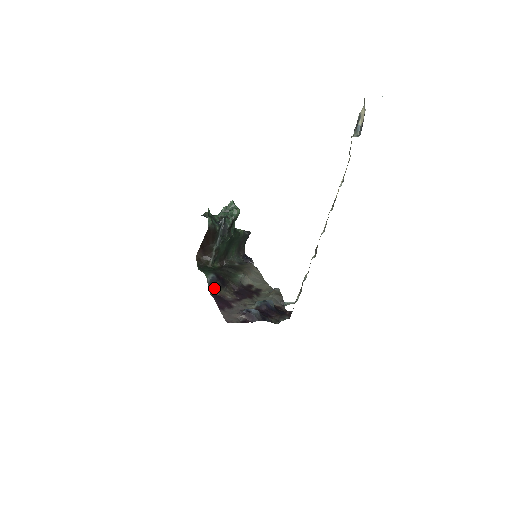
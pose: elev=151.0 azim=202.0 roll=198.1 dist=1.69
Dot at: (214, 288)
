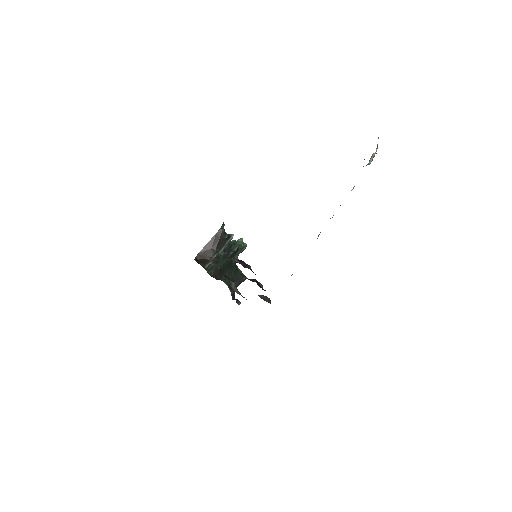
Dot at: (210, 258)
